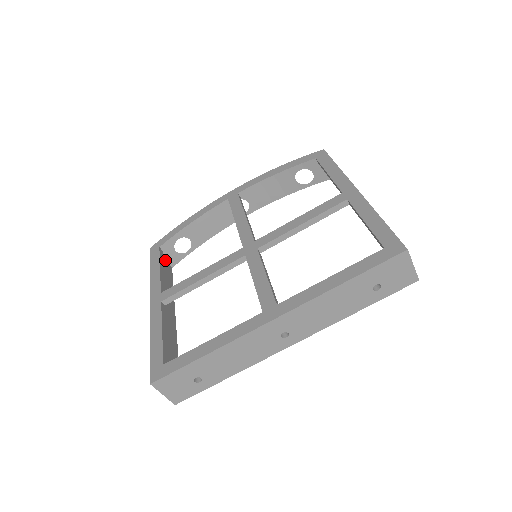
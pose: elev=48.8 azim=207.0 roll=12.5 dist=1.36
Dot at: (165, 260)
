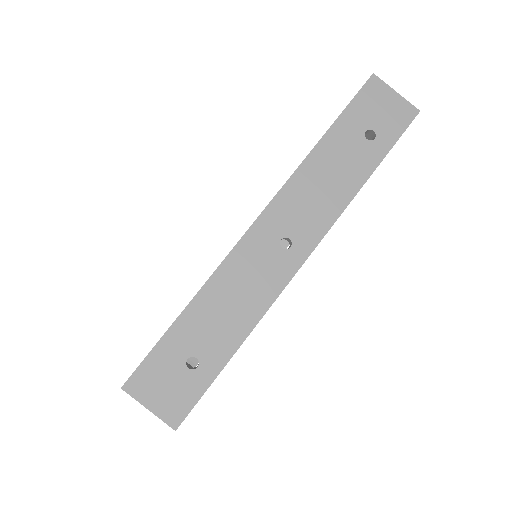
Dot at: occluded
